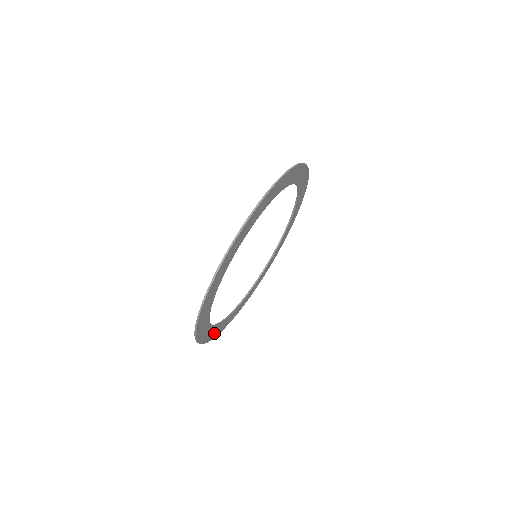
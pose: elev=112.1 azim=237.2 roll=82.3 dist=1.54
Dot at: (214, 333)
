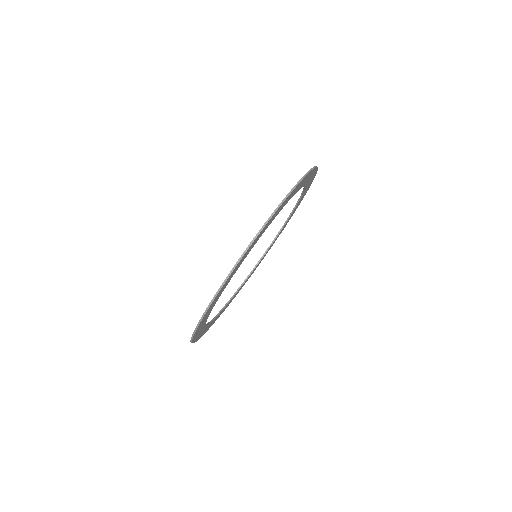
Dot at: (223, 310)
